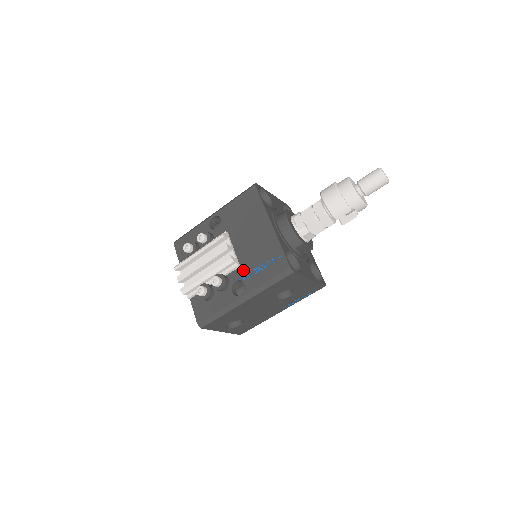
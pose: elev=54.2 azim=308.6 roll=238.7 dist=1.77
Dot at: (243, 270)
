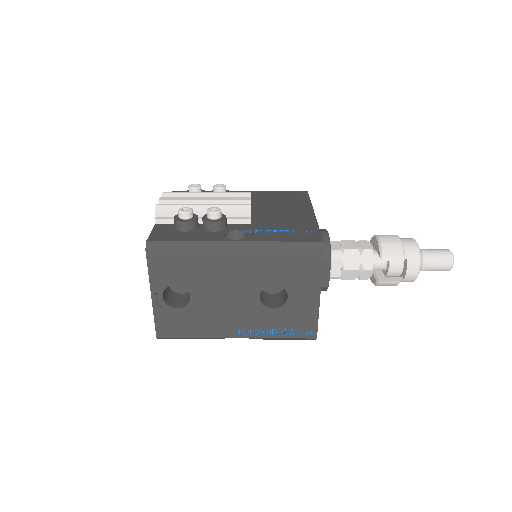
Dot at: (253, 226)
